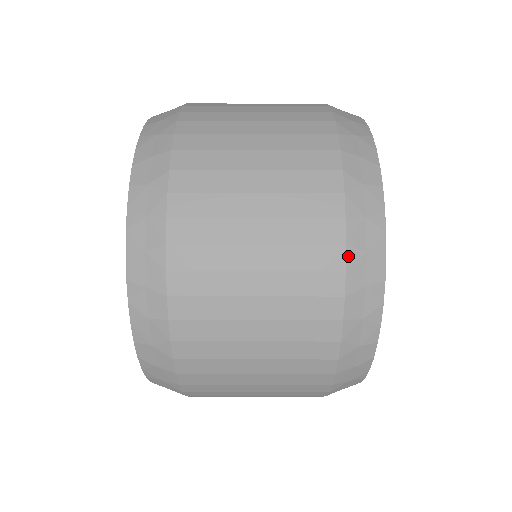
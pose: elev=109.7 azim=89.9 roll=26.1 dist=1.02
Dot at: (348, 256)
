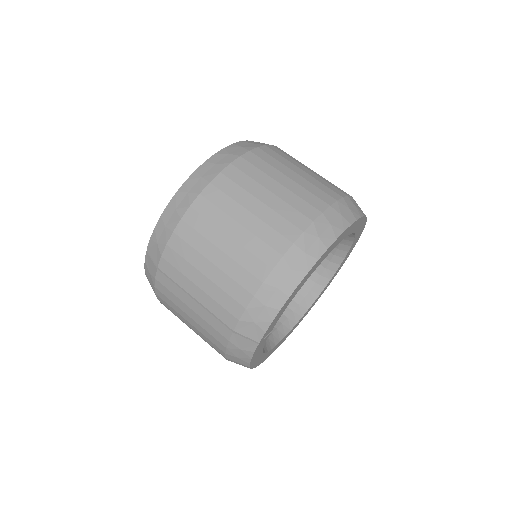
Dot at: (341, 200)
